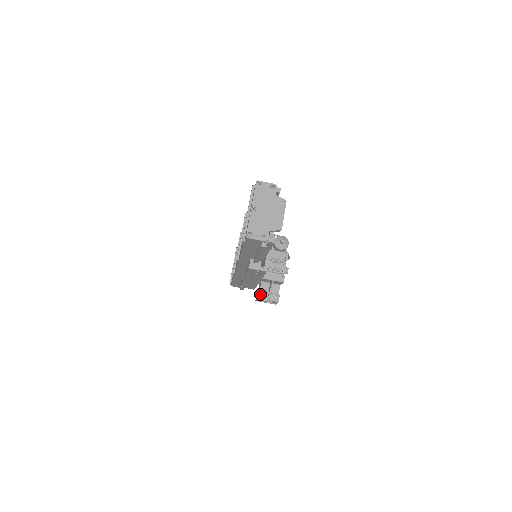
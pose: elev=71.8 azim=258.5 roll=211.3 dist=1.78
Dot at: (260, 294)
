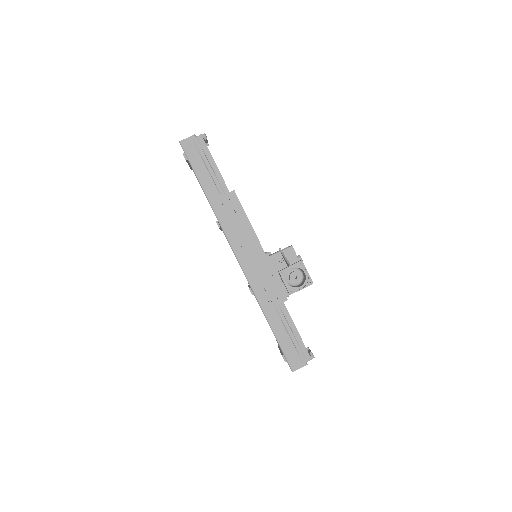
Dot at: (280, 270)
